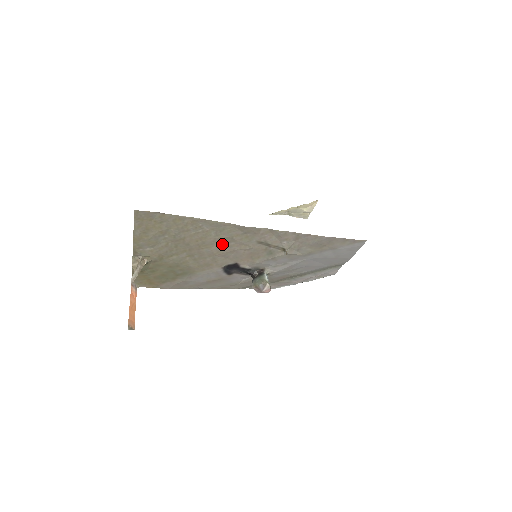
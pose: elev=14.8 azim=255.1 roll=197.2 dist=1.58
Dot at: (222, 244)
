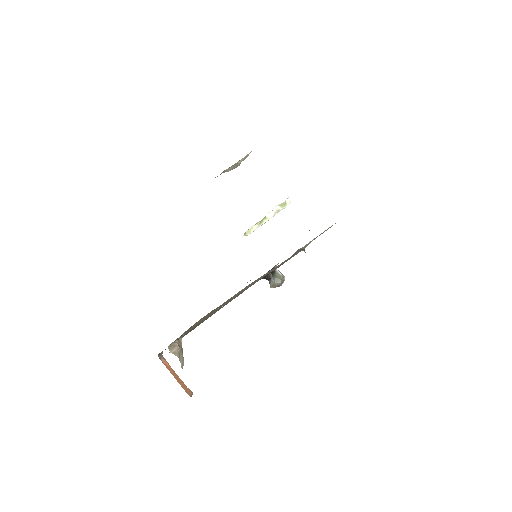
Dot at: occluded
